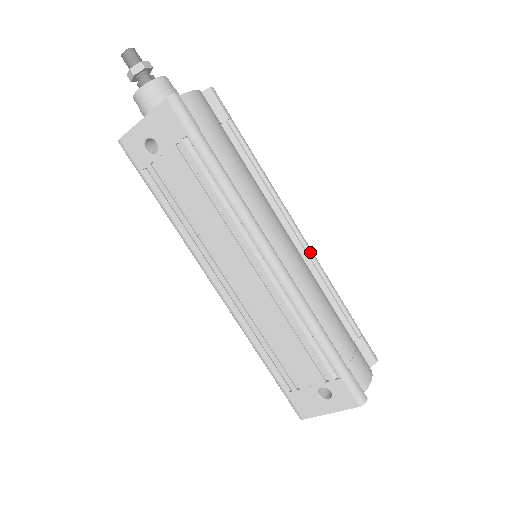
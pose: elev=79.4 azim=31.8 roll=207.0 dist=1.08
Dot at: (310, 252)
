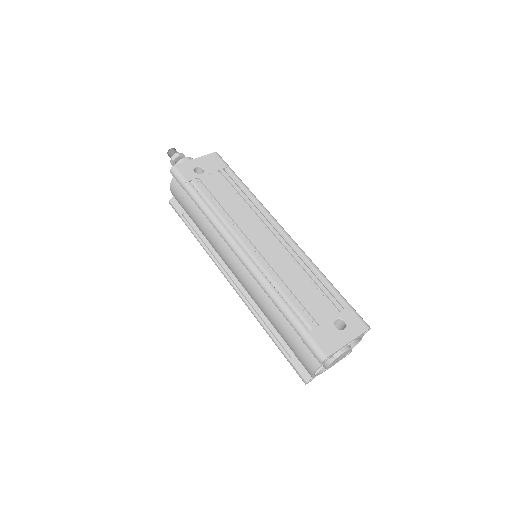
Dot at: occluded
